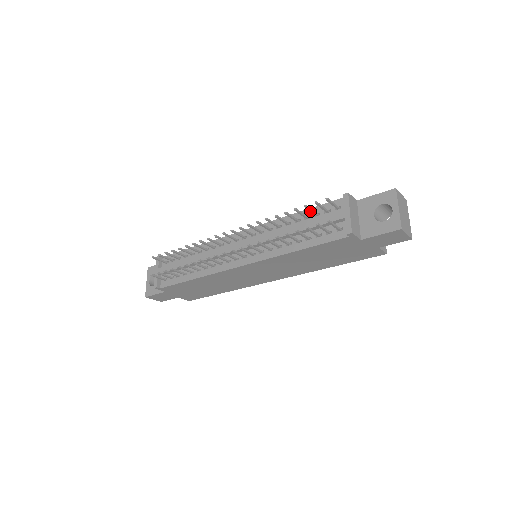
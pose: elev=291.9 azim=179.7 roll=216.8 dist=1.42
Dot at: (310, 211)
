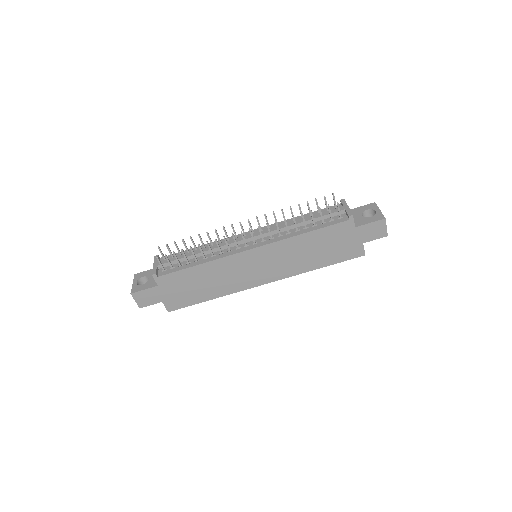
Dot at: (317, 207)
